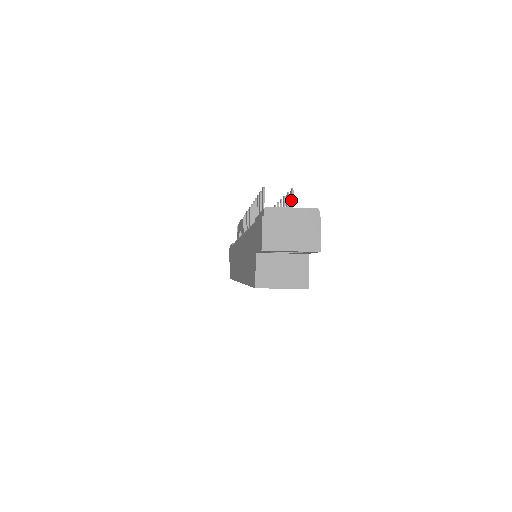
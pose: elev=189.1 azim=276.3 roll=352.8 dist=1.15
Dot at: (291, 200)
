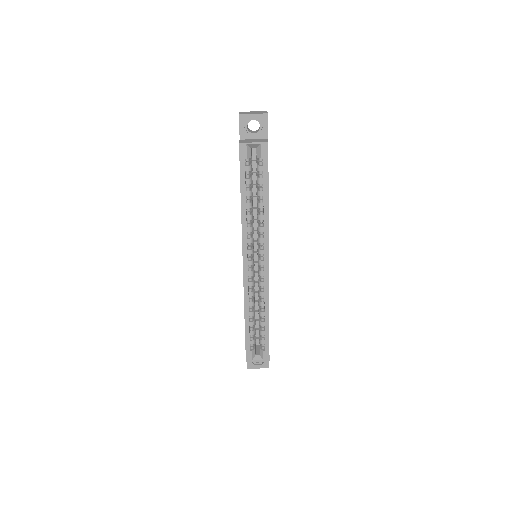
Dot at: occluded
